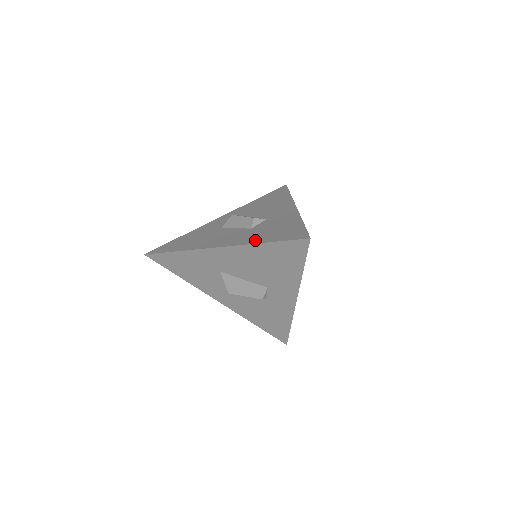
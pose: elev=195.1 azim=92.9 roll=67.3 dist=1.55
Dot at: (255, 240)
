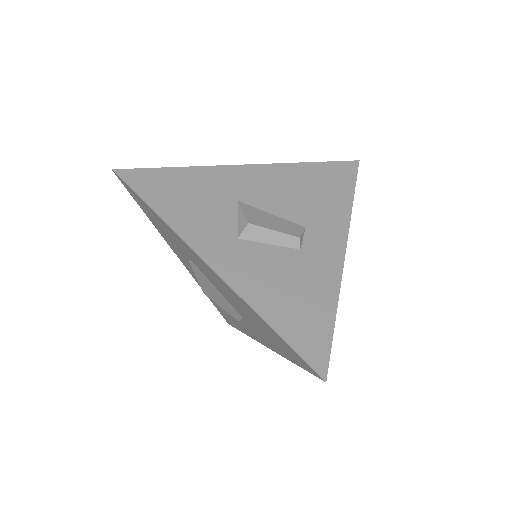
Dot at: occluded
